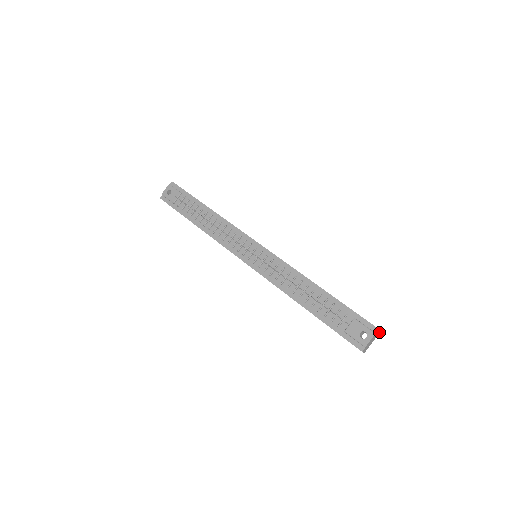
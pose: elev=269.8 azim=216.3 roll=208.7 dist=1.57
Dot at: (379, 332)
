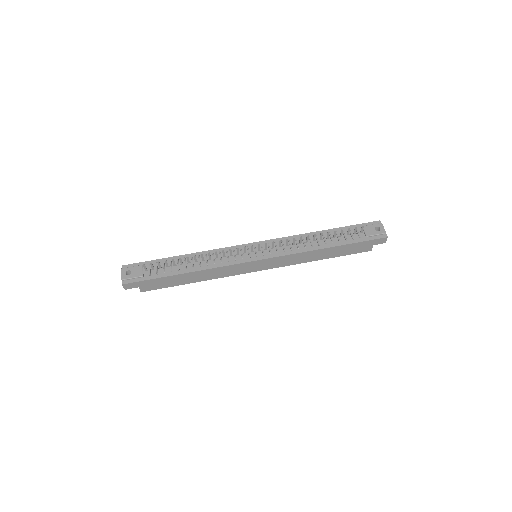
Dot at: occluded
